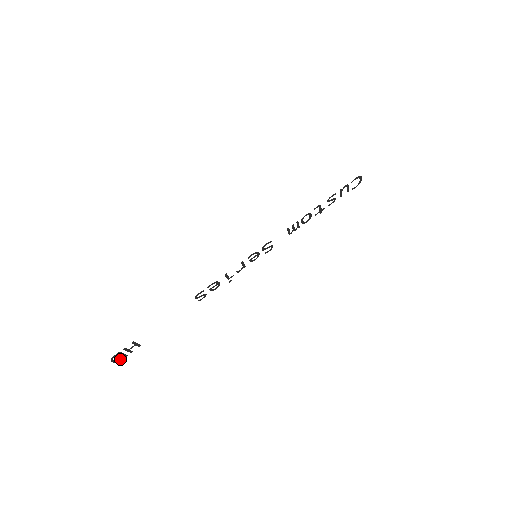
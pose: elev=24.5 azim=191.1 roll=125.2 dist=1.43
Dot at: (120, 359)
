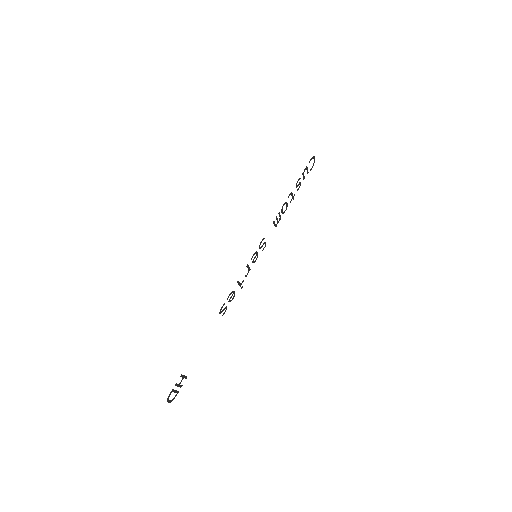
Dot at: (174, 397)
